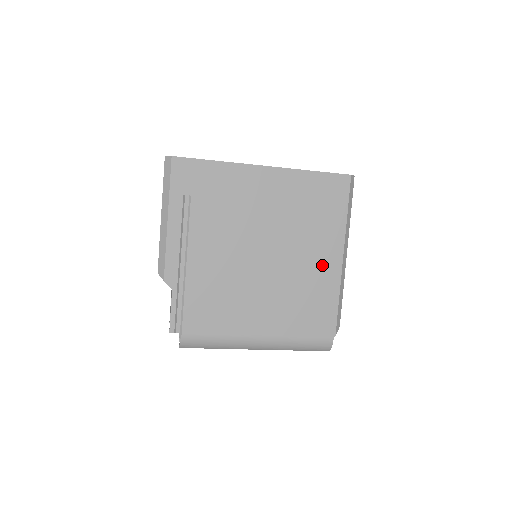
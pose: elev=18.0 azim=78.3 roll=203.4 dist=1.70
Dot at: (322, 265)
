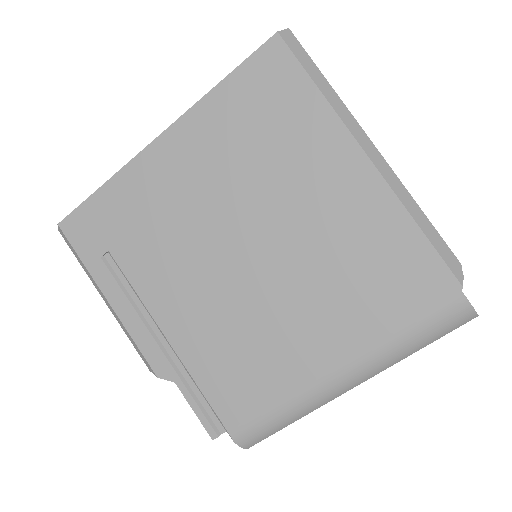
Dot at: (344, 196)
